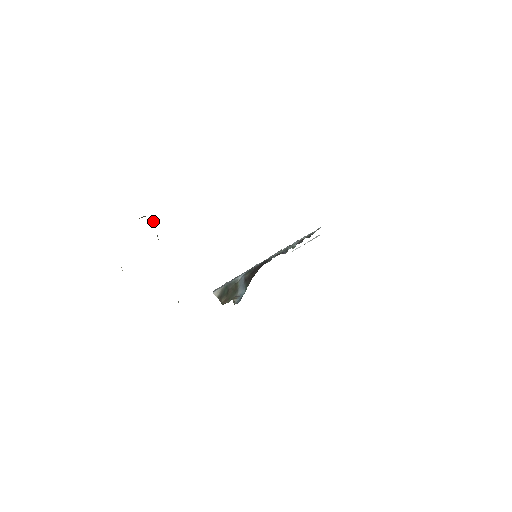
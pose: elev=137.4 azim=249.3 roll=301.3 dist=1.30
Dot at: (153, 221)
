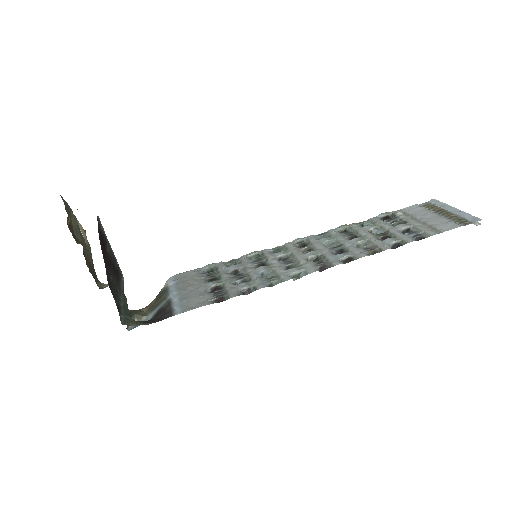
Dot at: occluded
